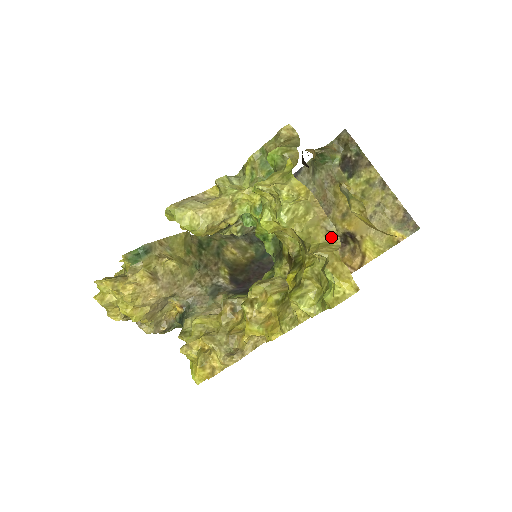
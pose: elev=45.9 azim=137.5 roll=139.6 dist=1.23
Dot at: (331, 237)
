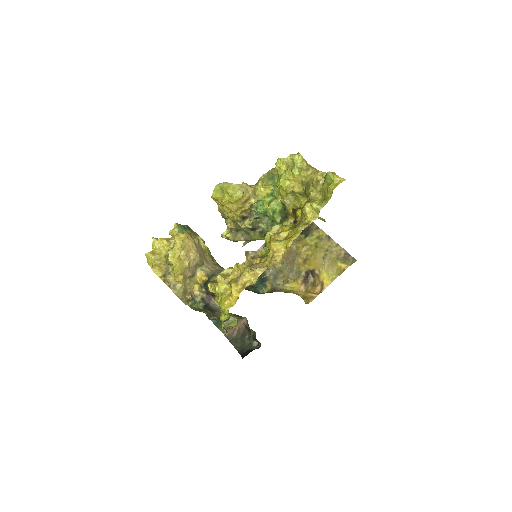
Dot at: occluded
